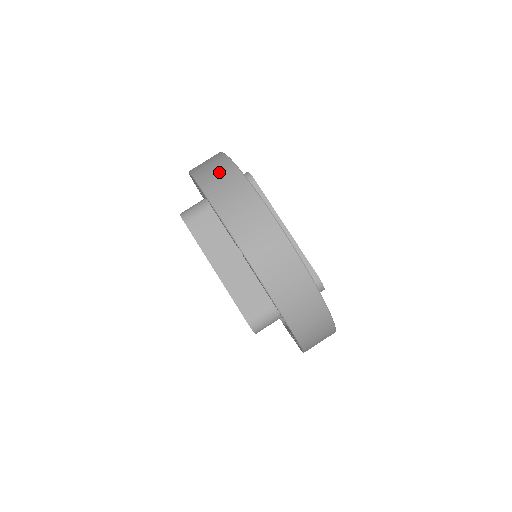
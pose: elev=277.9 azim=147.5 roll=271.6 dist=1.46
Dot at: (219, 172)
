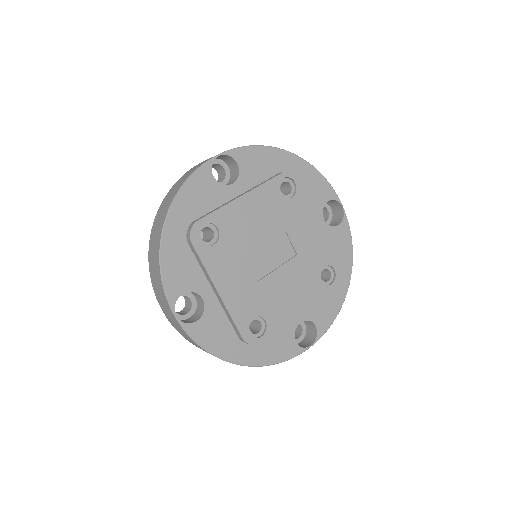
Dot at: (156, 235)
